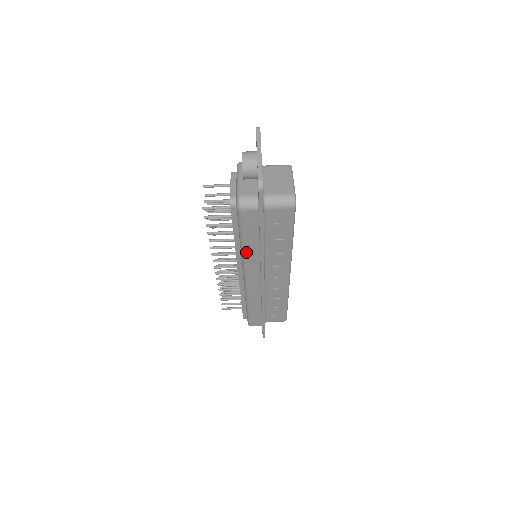
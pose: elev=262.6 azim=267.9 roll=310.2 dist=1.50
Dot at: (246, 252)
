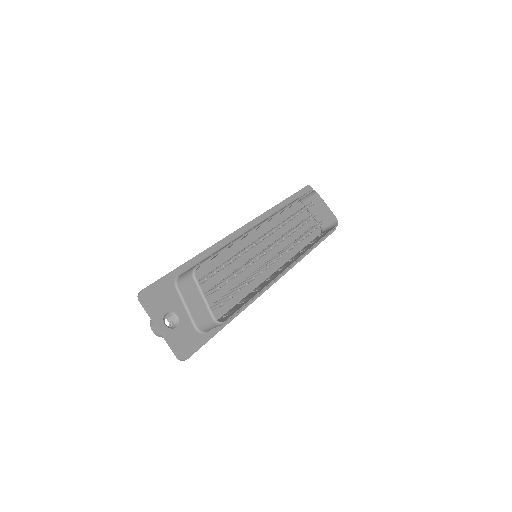
Dot at: occluded
